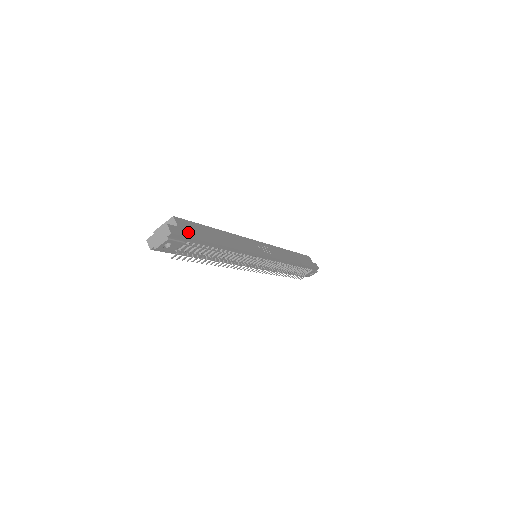
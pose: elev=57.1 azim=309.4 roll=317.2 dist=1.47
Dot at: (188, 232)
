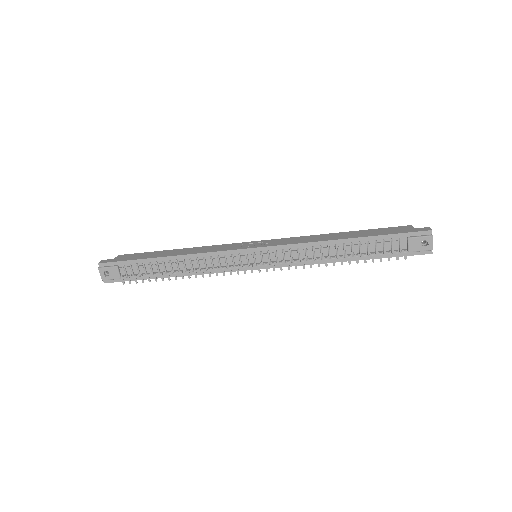
Dot at: (123, 259)
